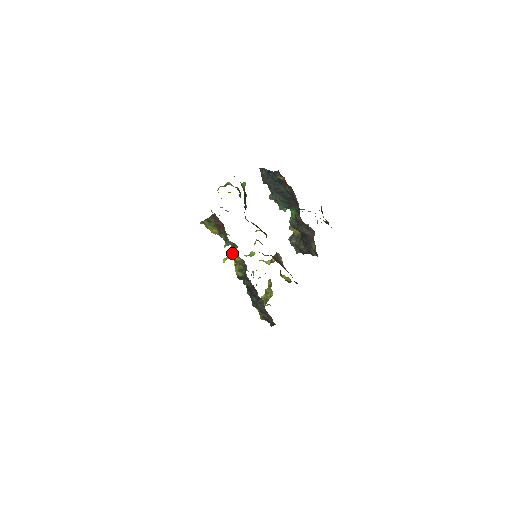
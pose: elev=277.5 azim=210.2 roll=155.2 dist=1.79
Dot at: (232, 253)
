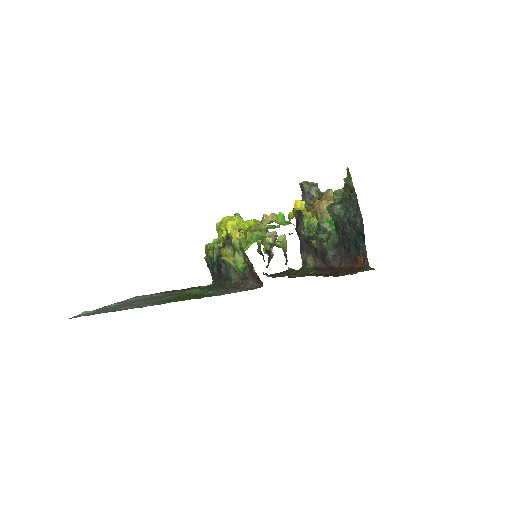
Dot at: (238, 269)
